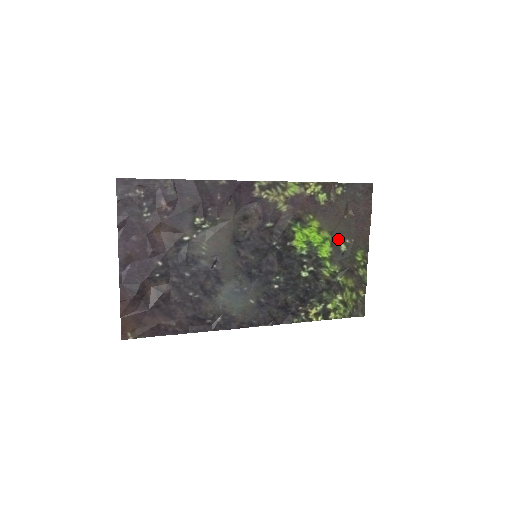
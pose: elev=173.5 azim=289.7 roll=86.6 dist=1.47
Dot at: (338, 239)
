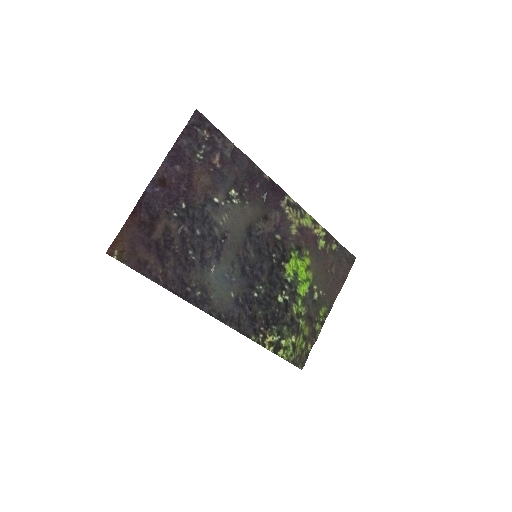
Dot at: (316, 286)
